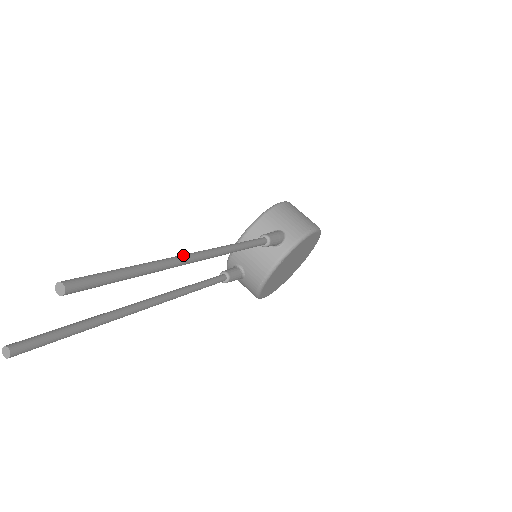
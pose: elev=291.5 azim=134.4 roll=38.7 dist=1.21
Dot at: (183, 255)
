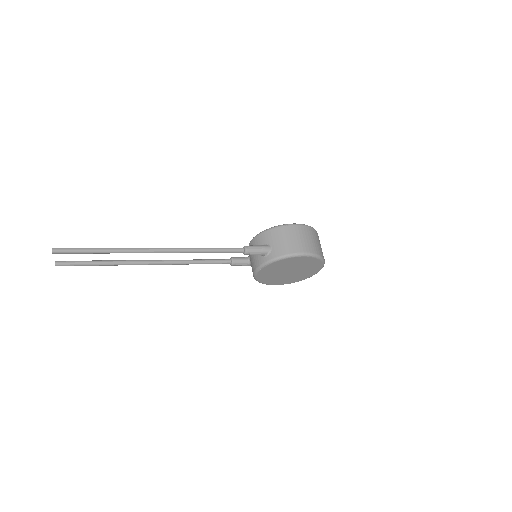
Dot at: (142, 248)
